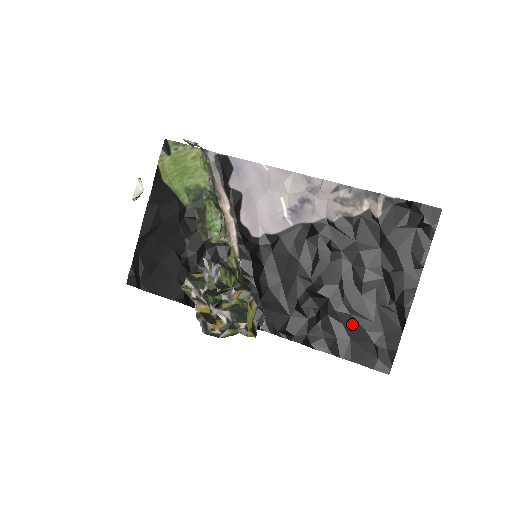
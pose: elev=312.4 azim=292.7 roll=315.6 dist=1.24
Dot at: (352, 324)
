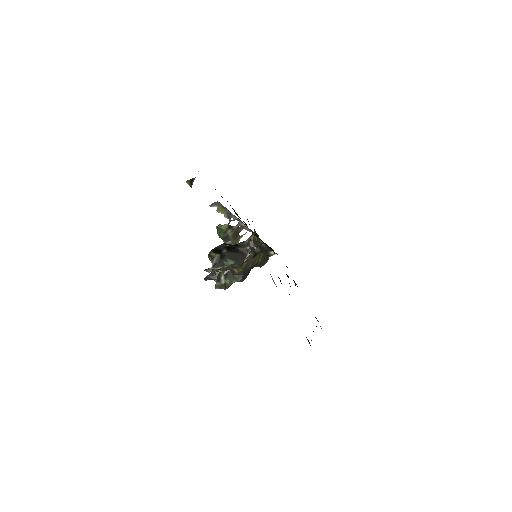
Dot at: occluded
